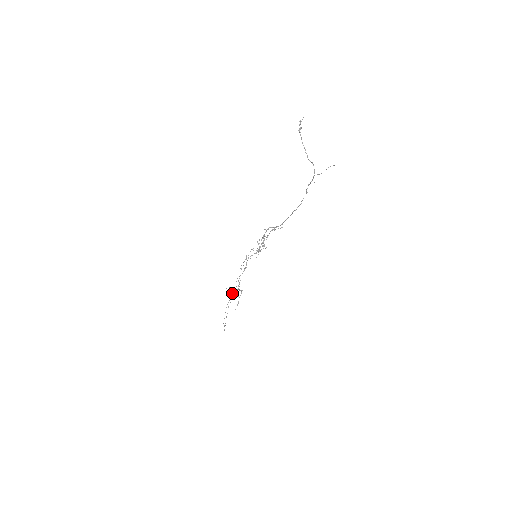
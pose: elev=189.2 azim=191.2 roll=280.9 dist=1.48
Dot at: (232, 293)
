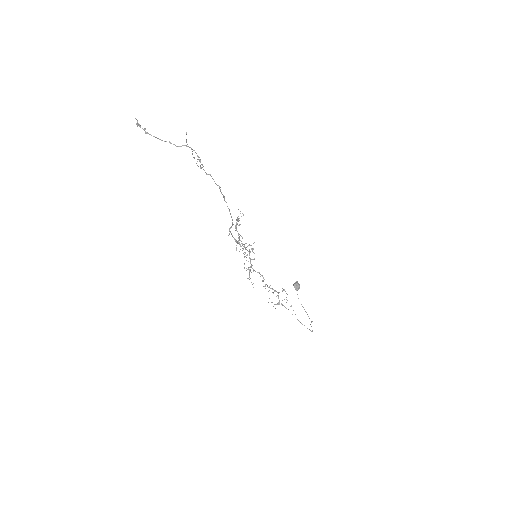
Dot at: occluded
